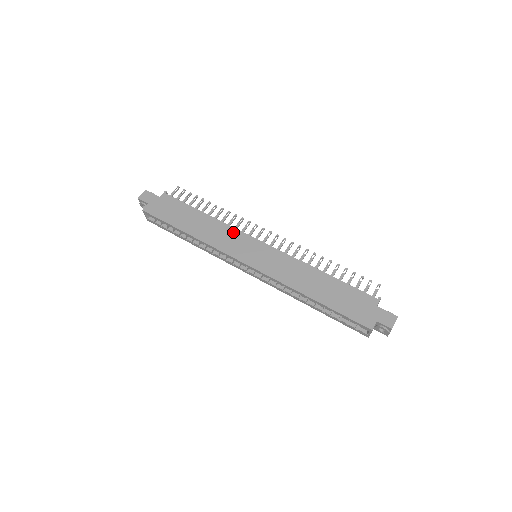
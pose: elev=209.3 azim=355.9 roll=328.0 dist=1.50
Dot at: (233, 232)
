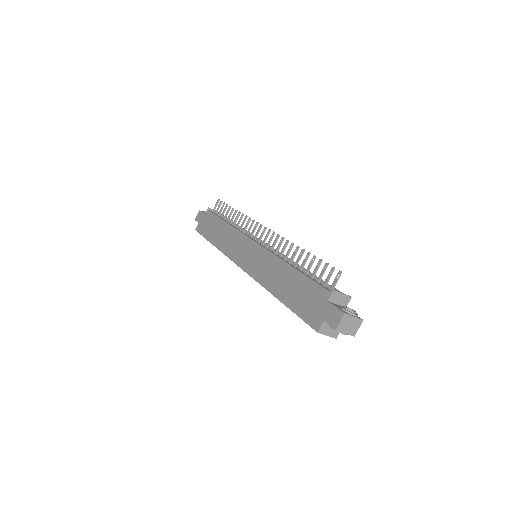
Dot at: (238, 236)
